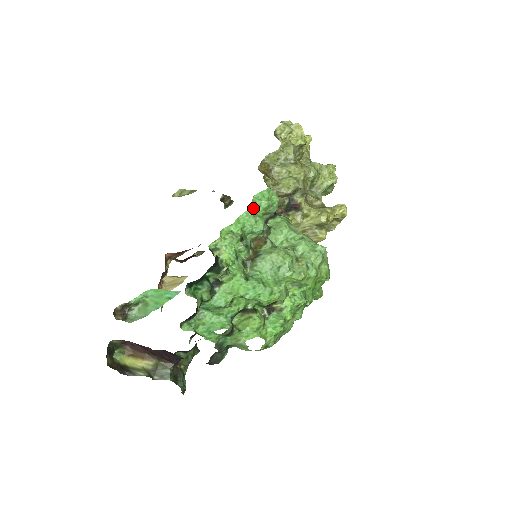
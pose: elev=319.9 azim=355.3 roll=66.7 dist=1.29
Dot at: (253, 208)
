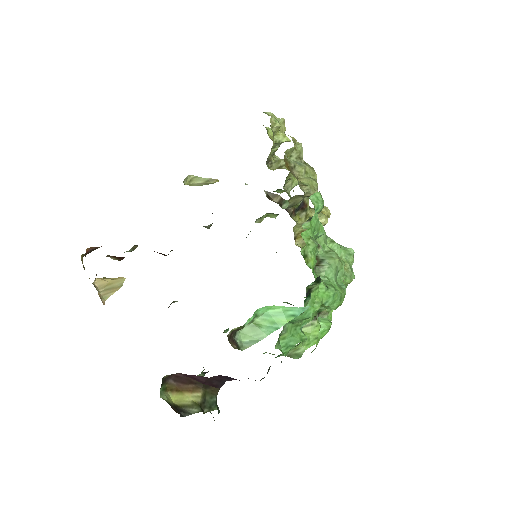
Dot at: (315, 211)
